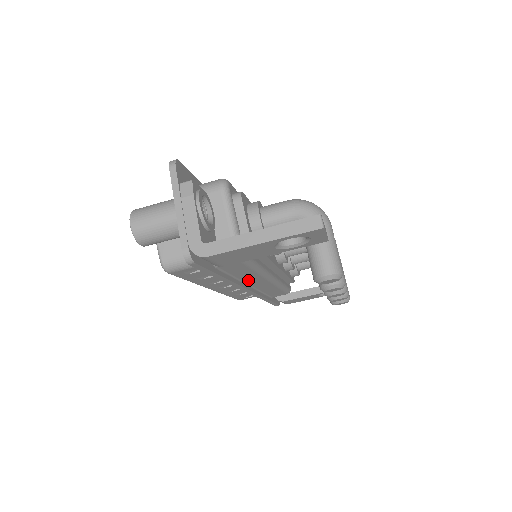
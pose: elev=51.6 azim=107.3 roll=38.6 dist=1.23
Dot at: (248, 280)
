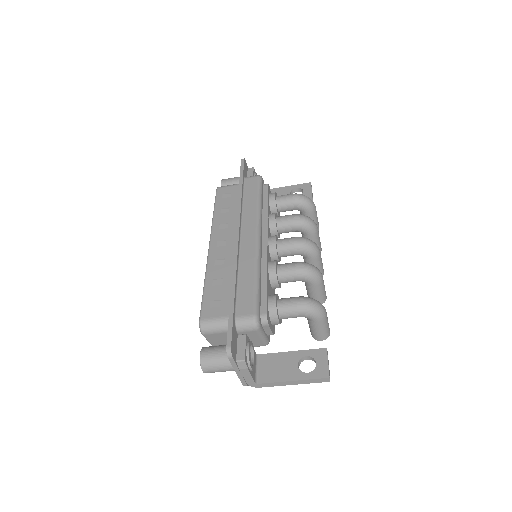
Dot at: occluded
